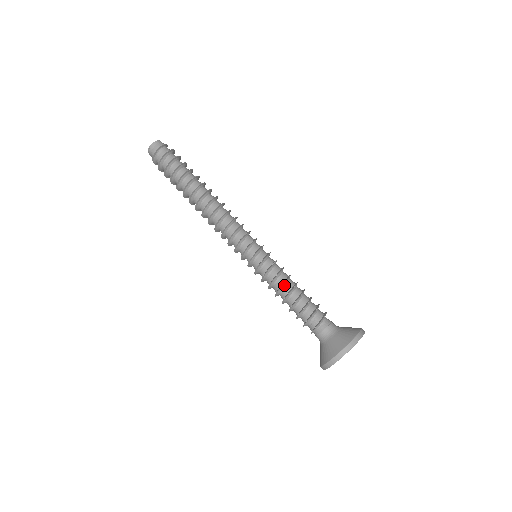
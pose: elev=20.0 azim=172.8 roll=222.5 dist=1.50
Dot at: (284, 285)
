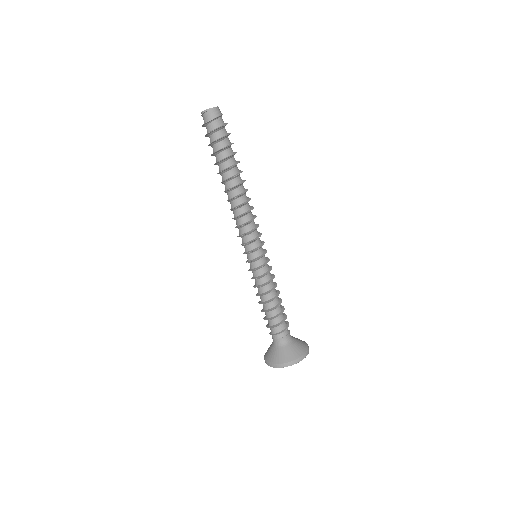
Dot at: (271, 291)
